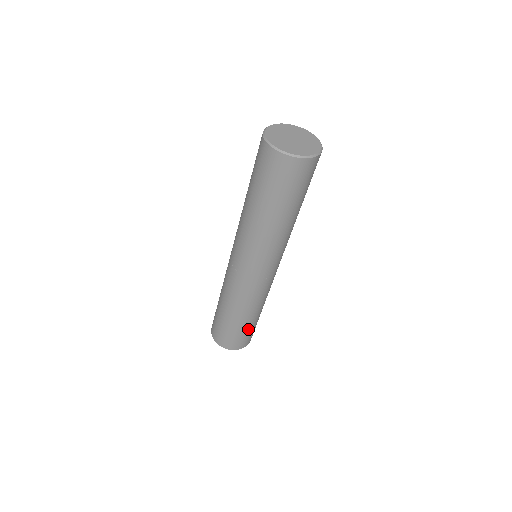
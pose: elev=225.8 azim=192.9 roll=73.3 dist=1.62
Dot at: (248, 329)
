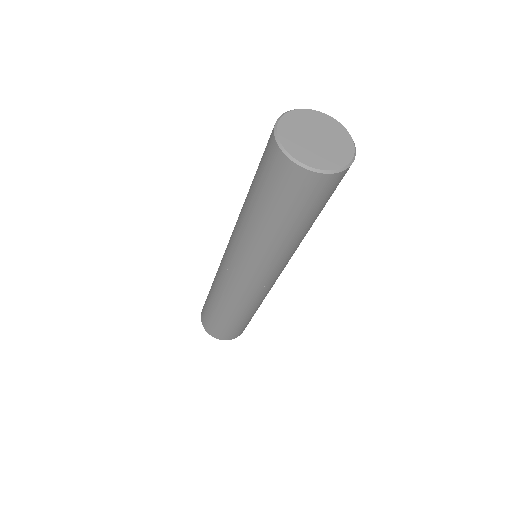
Dot at: (236, 326)
